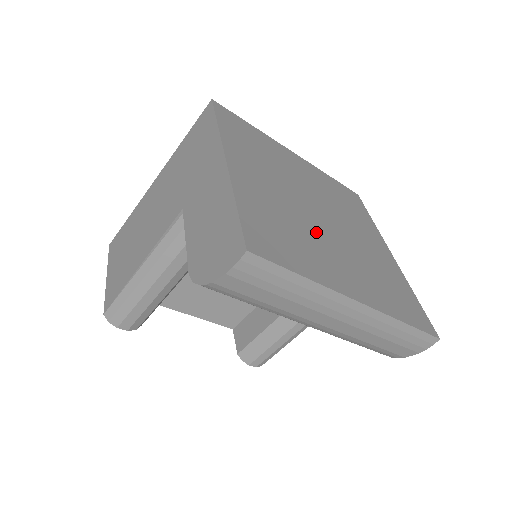
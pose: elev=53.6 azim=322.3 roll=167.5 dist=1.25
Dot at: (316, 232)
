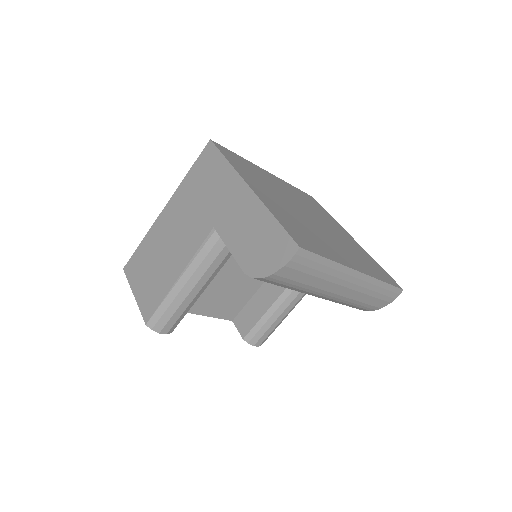
Dot at: (315, 229)
